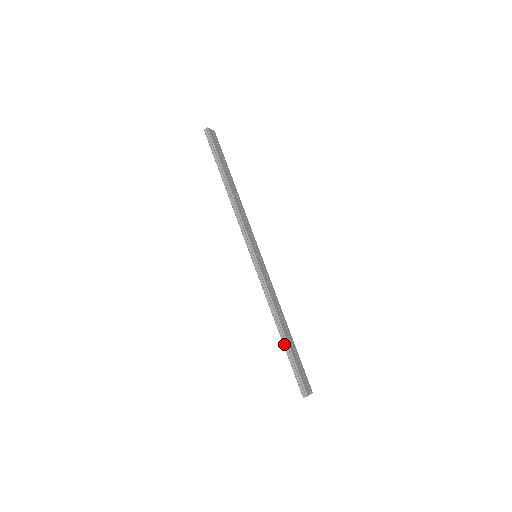
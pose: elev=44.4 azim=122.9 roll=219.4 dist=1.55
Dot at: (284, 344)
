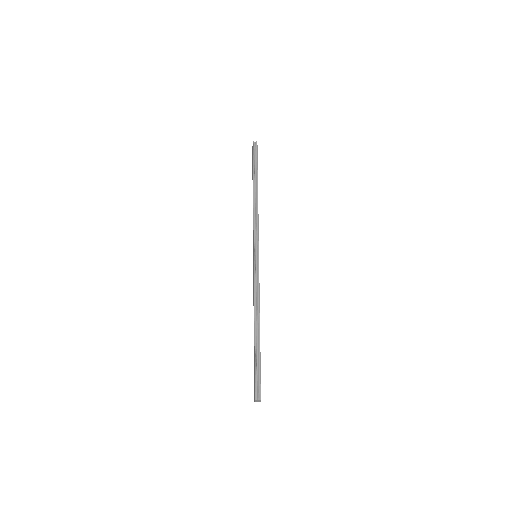
Dot at: (256, 340)
